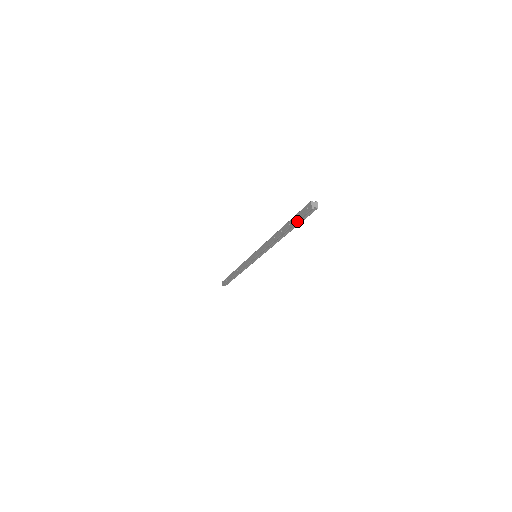
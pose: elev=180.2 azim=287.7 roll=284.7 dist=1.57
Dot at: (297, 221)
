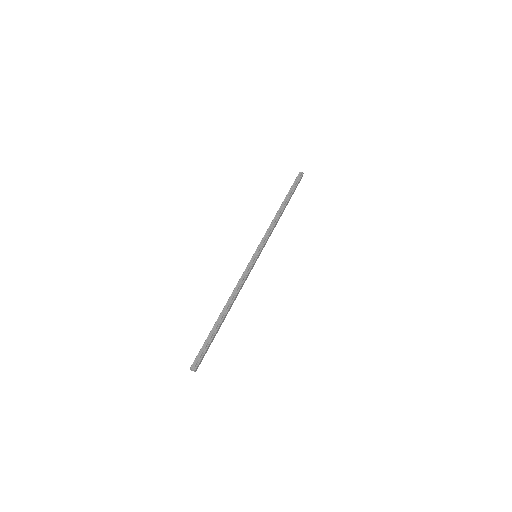
Dot at: (205, 345)
